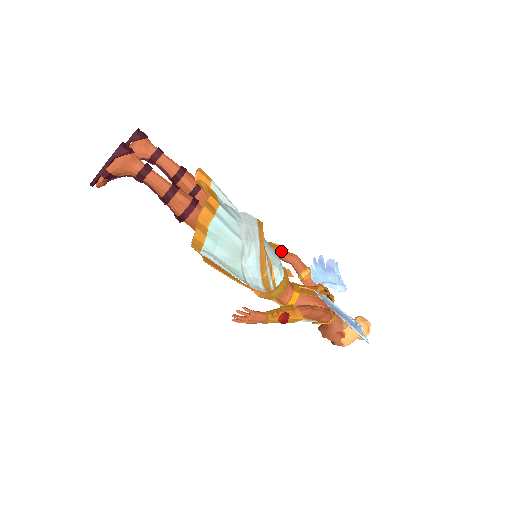
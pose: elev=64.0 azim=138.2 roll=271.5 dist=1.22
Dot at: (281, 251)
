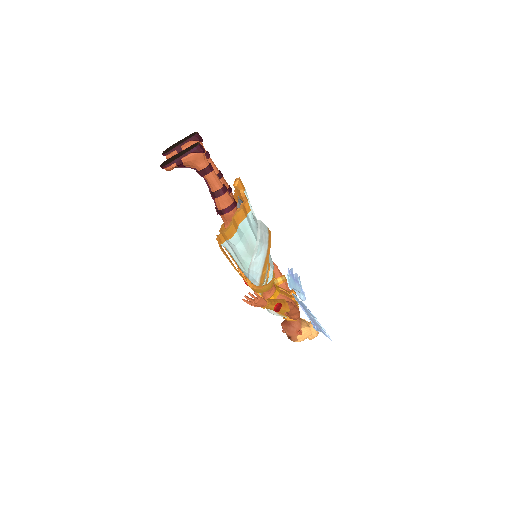
Dot at: occluded
